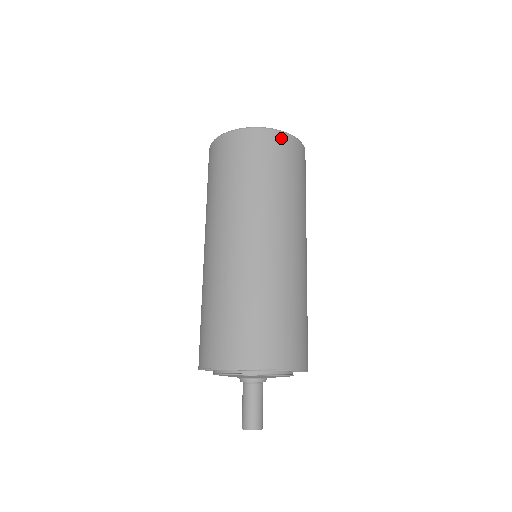
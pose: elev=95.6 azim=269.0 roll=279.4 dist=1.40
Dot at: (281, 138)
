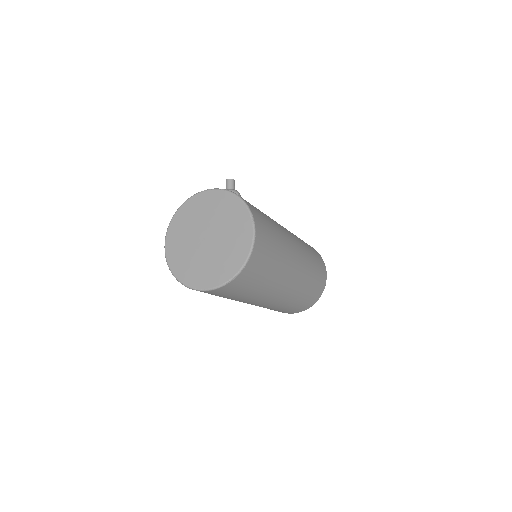
Dot at: (245, 273)
